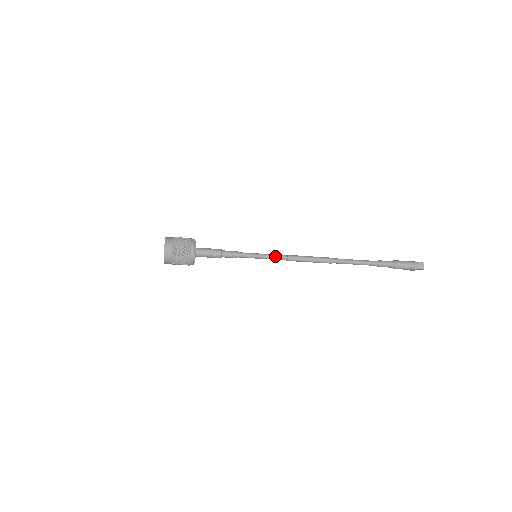
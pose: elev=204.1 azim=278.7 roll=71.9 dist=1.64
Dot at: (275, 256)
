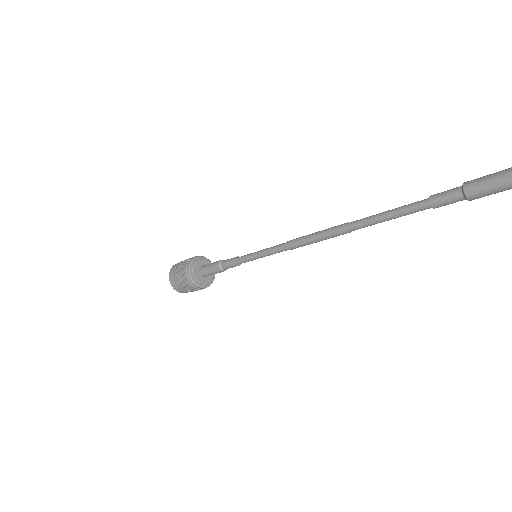
Dot at: (272, 248)
